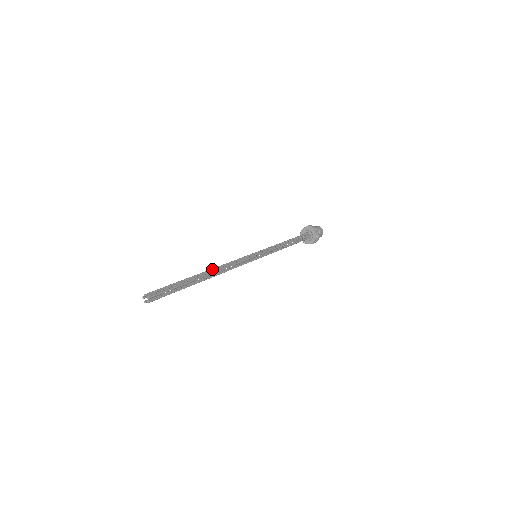
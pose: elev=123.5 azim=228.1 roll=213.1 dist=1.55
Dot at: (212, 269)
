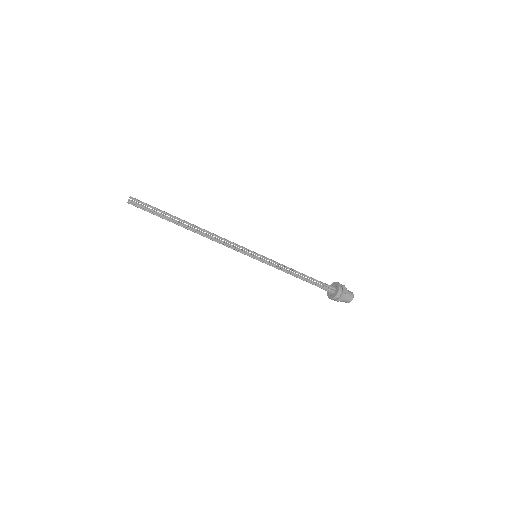
Dot at: occluded
